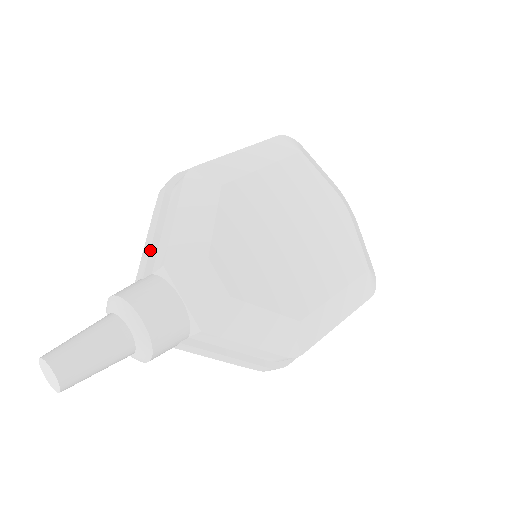
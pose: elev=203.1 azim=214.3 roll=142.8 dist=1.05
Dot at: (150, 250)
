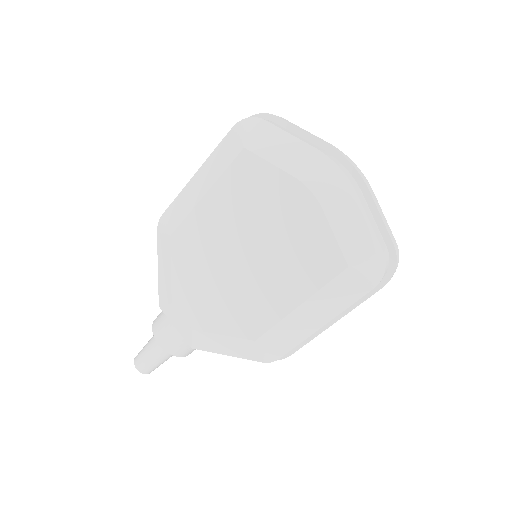
Dot at: occluded
